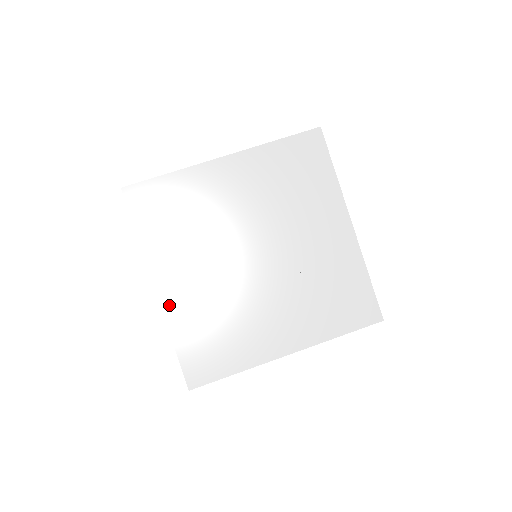
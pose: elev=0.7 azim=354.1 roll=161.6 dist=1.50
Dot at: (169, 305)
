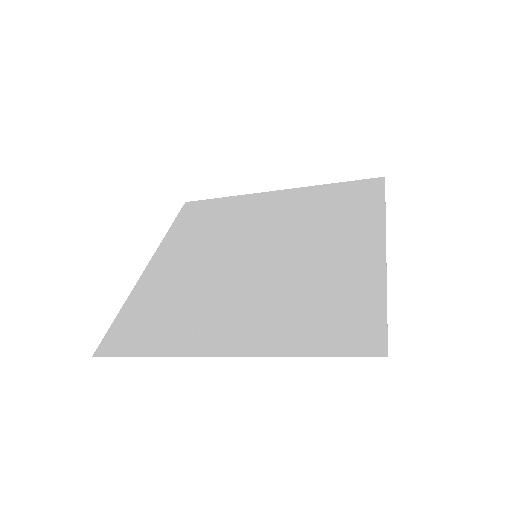
Dot at: (147, 278)
